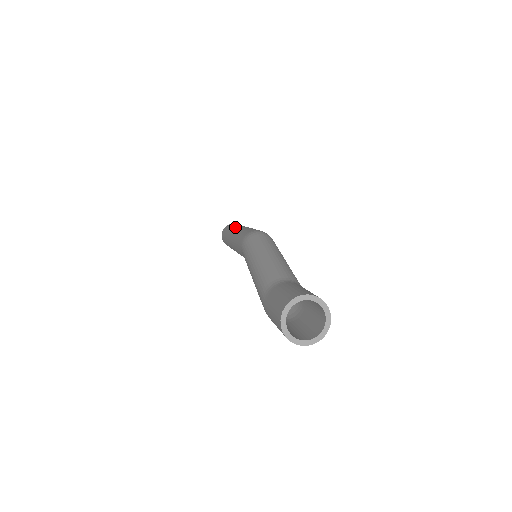
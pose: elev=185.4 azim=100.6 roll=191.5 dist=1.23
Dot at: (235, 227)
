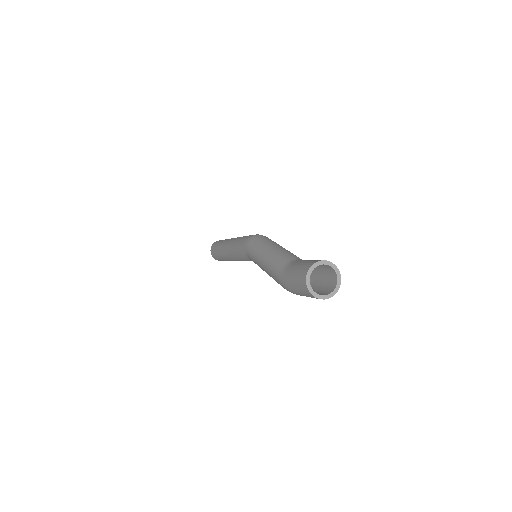
Dot at: (228, 239)
